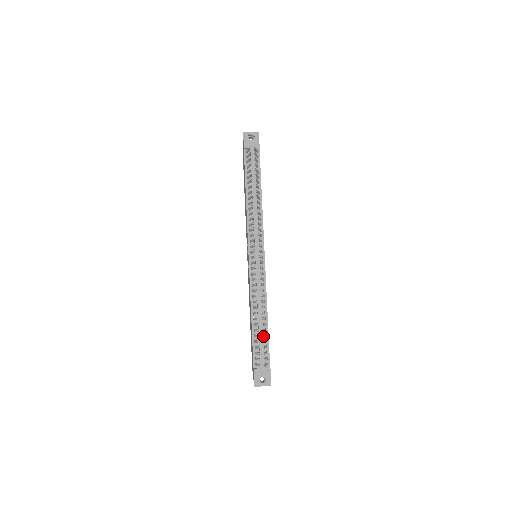
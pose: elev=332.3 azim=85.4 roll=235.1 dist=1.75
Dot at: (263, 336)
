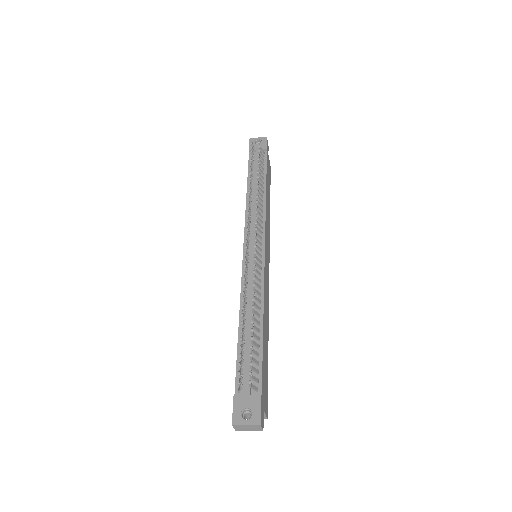
Dot at: (251, 342)
